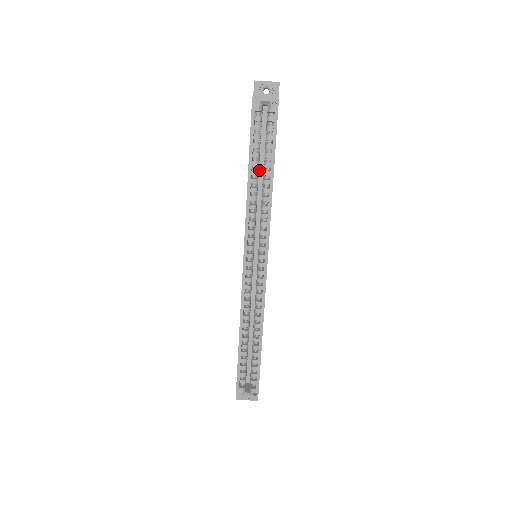
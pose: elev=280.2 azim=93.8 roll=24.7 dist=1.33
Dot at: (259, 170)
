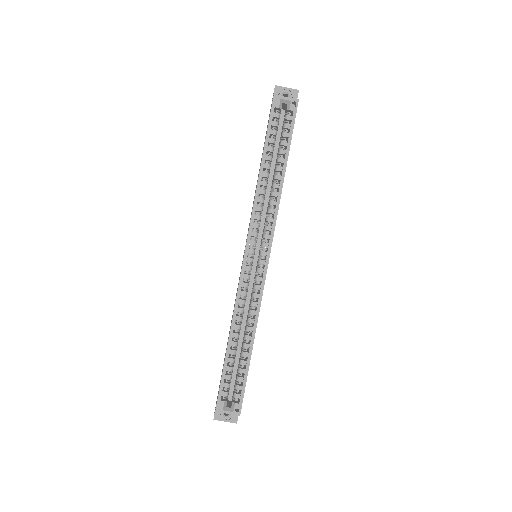
Dot at: (270, 169)
